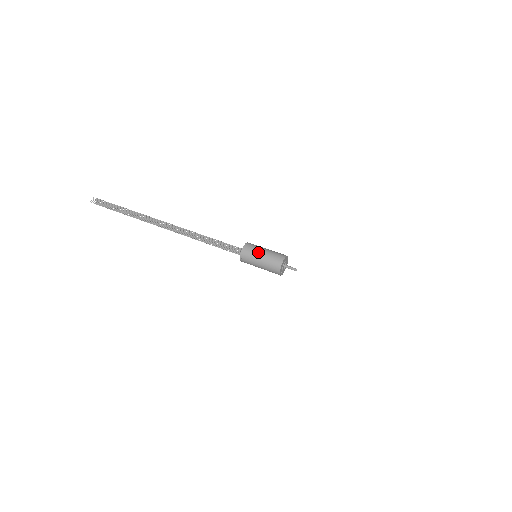
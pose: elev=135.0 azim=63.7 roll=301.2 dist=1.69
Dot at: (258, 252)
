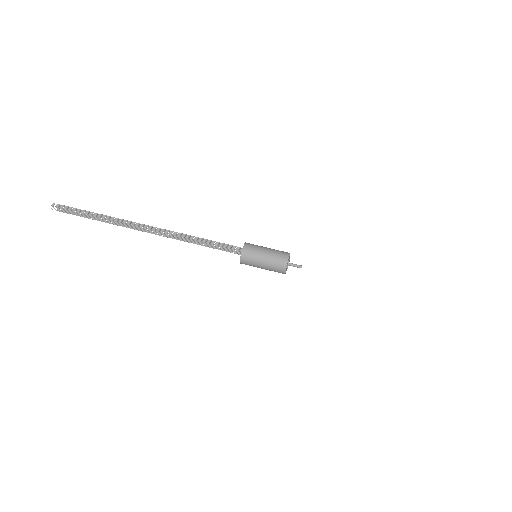
Dot at: (259, 256)
